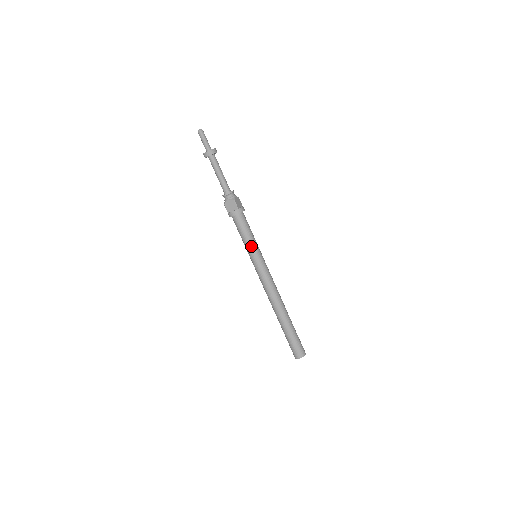
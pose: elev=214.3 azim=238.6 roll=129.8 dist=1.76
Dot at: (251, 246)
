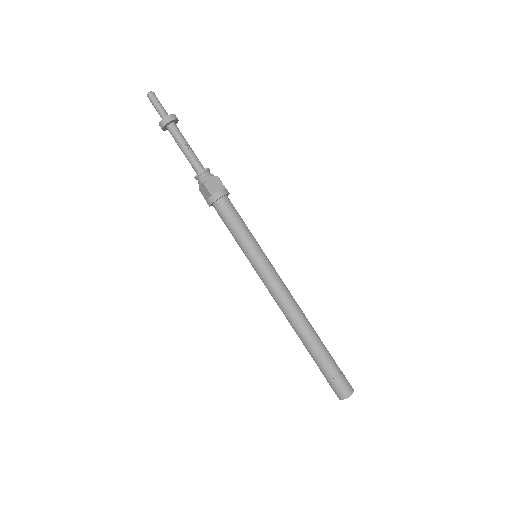
Dot at: (242, 244)
